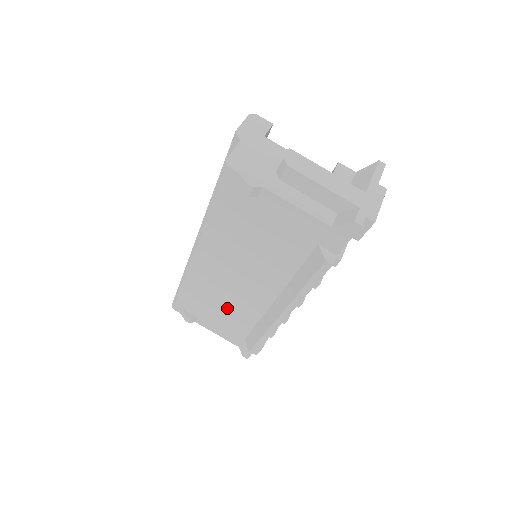
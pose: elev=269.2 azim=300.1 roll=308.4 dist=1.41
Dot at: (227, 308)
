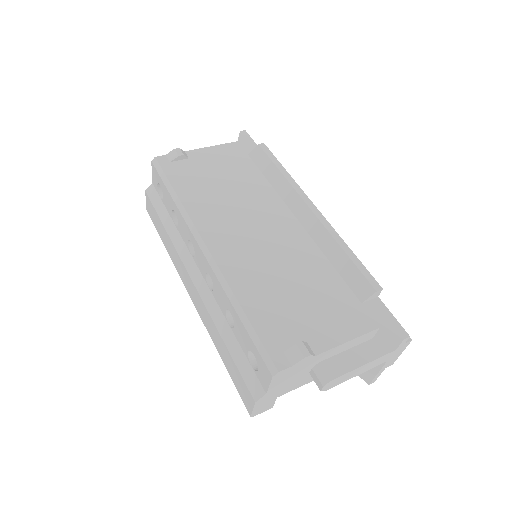
Dot at: (296, 278)
